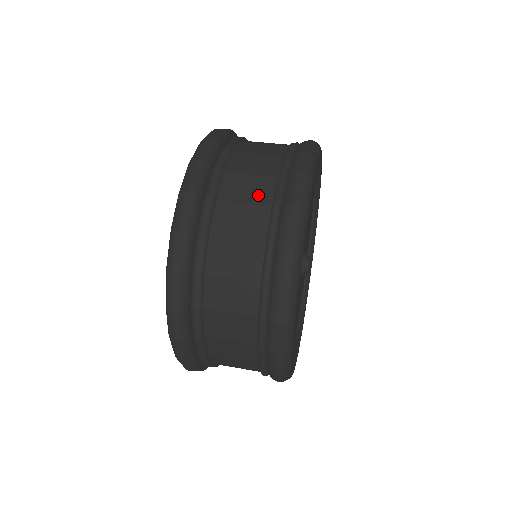
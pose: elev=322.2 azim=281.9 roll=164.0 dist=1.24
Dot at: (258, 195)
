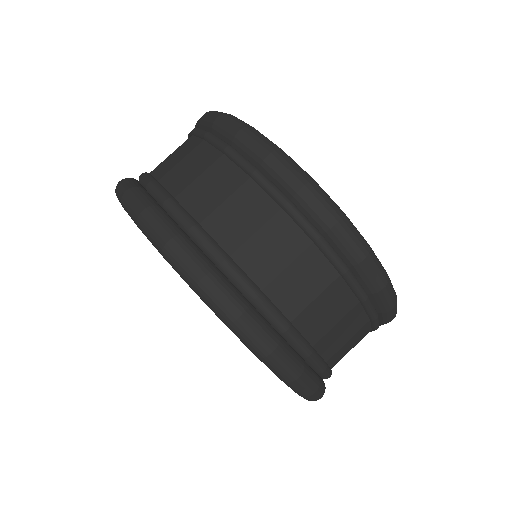
Dot at: (318, 278)
